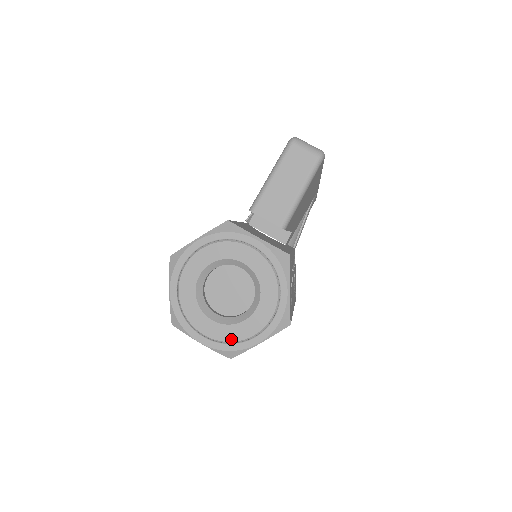
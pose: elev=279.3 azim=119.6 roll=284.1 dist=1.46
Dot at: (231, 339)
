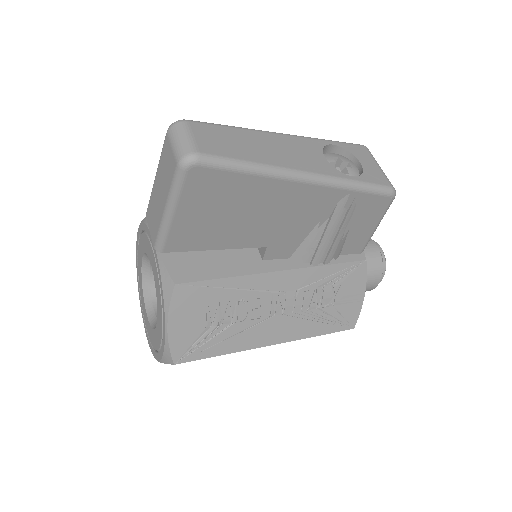
Dot at: (150, 339)
